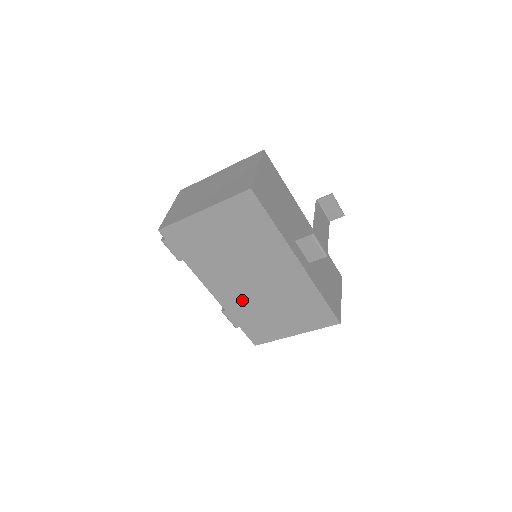
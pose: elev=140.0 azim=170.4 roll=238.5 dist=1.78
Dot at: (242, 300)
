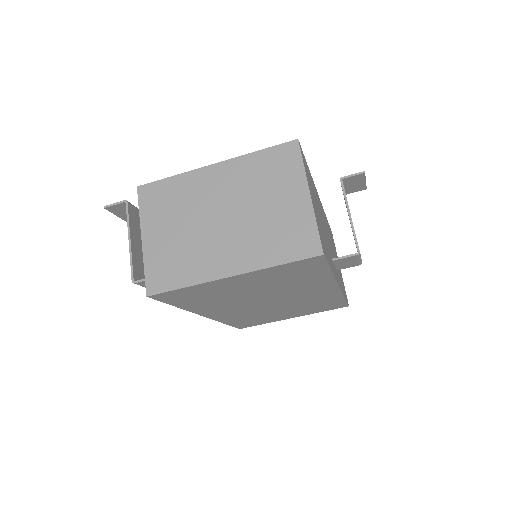
Dot at: (244, 313)
